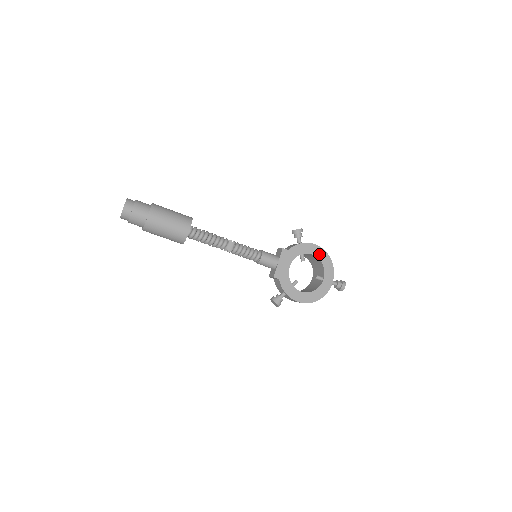
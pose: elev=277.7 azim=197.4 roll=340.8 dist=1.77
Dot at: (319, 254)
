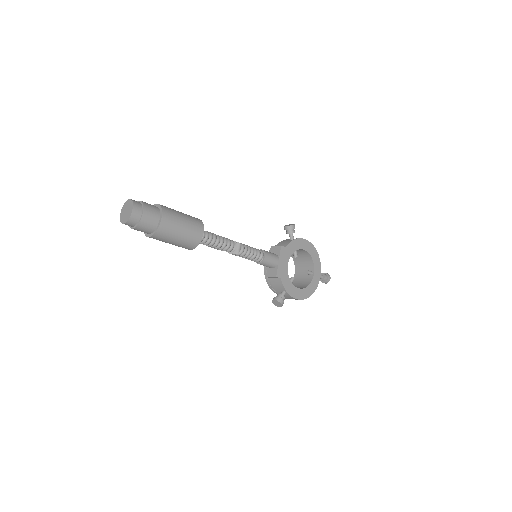
Dot at: (309, 249)
